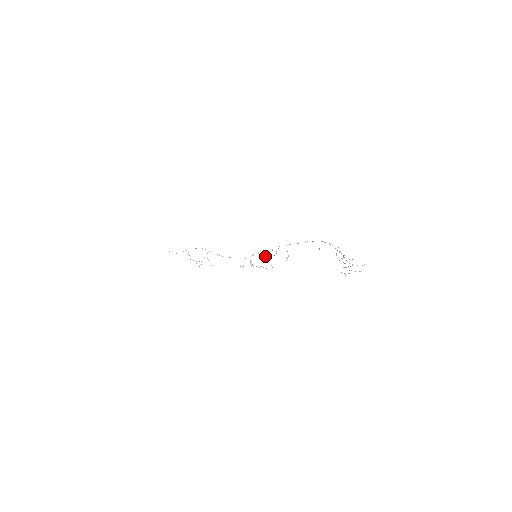
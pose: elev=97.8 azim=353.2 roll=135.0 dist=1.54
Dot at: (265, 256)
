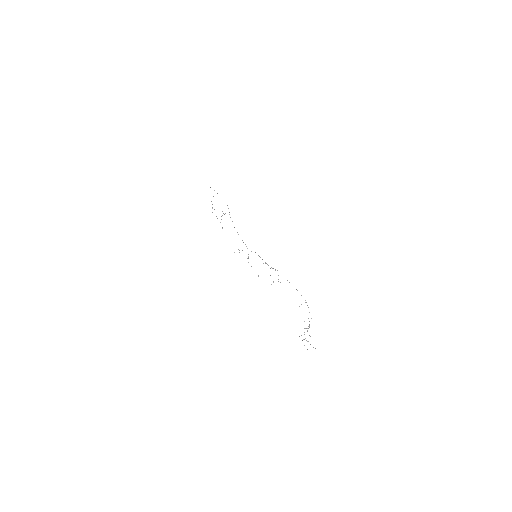
Dot at: occluded
